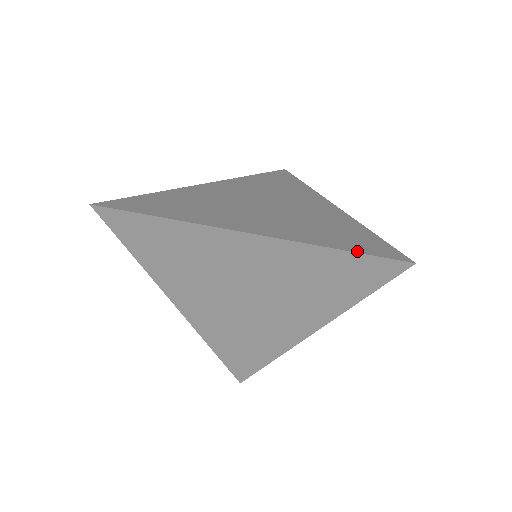
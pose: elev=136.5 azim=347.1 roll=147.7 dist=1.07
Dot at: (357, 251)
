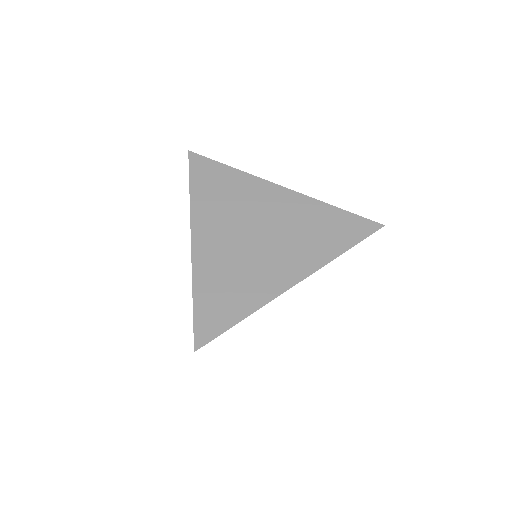
Dot at: (356, 242)
